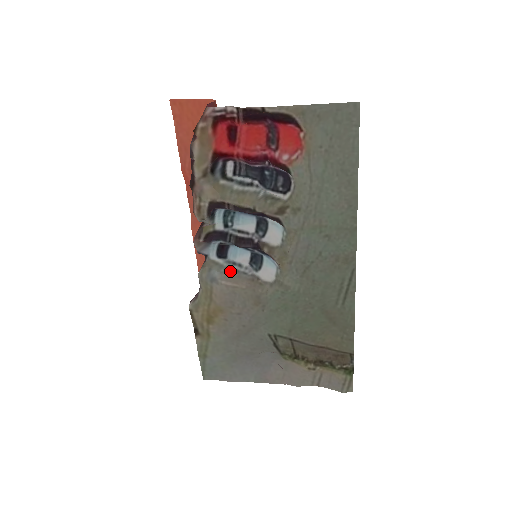
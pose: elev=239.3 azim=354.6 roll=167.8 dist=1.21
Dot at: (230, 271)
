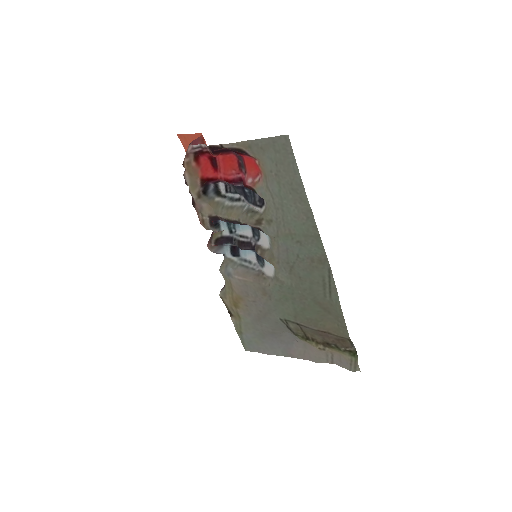
Dot at: (241, 267)
